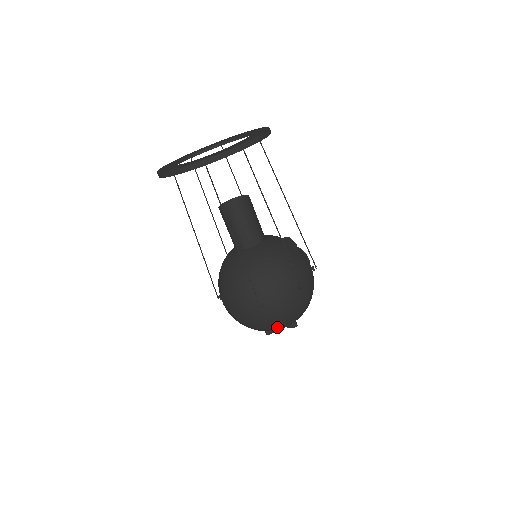
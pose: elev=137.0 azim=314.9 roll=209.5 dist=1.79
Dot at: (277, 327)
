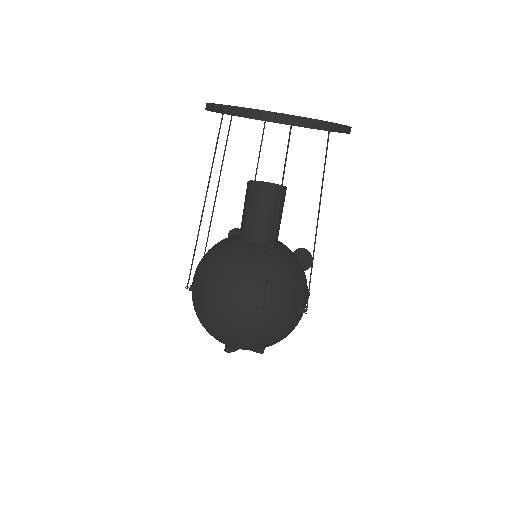
Dot at: (254, 346)
